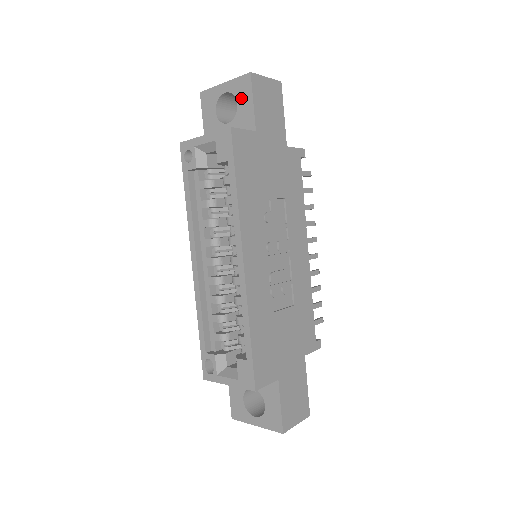
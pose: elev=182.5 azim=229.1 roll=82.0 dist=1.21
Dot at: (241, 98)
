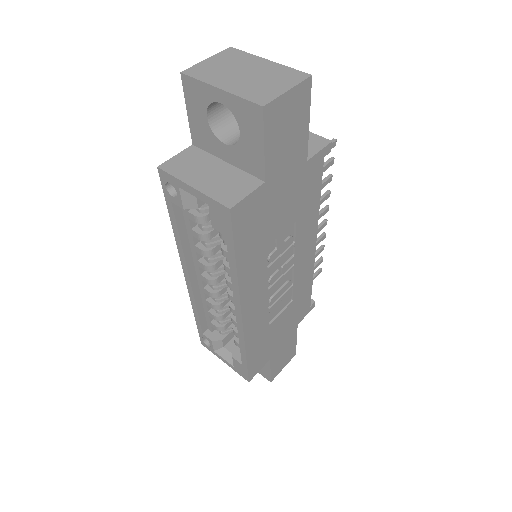
Dot at: (246, 129)
